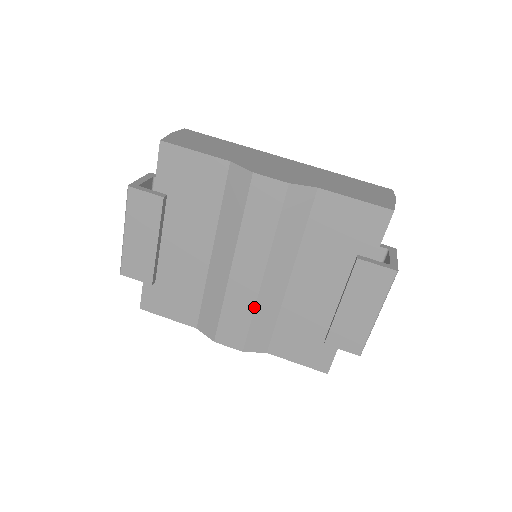
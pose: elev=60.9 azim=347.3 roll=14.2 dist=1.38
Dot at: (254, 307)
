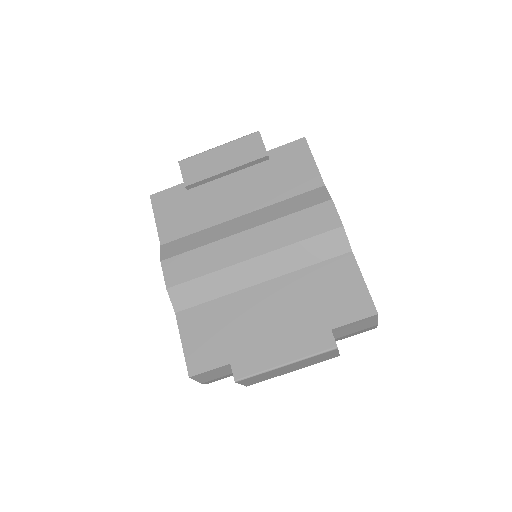
Dot at: (219, 269)
